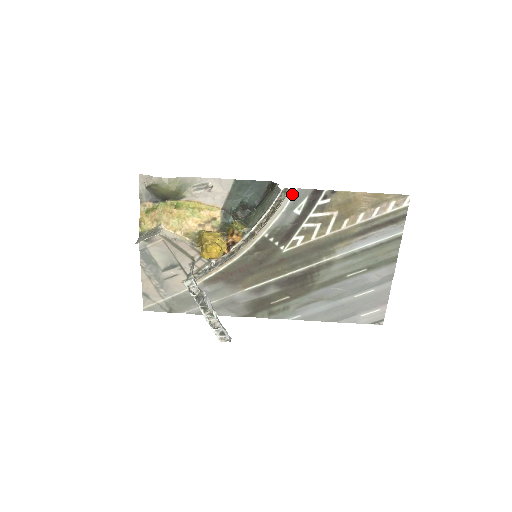
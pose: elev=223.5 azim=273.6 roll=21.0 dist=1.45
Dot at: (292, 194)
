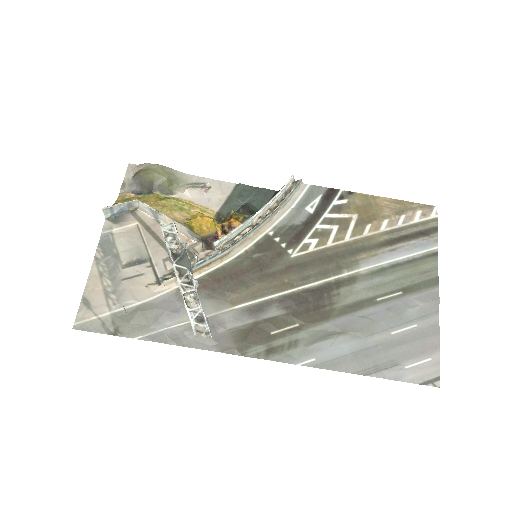
Dot at: (304, 190)
